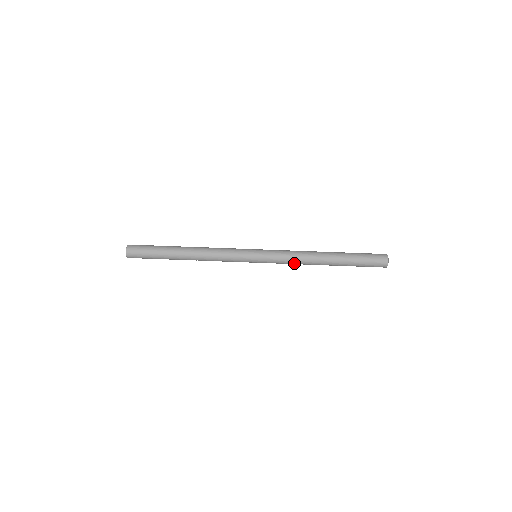
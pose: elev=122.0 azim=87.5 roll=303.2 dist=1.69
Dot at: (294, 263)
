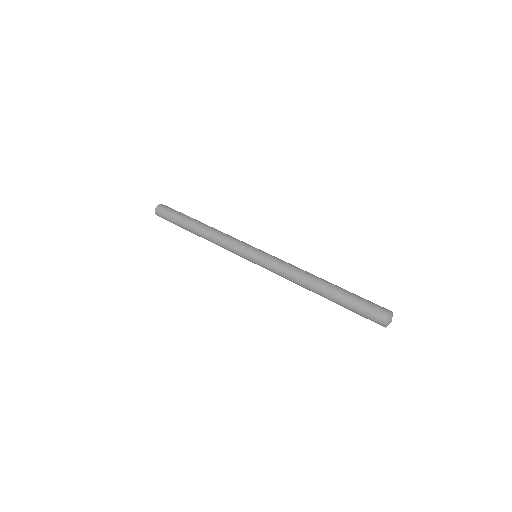
Dot at: (286, 278)
